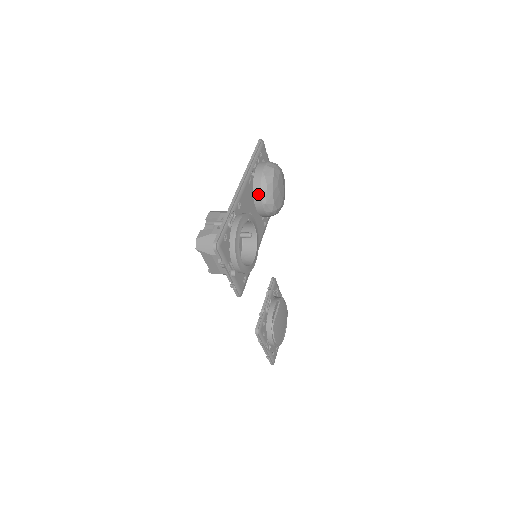
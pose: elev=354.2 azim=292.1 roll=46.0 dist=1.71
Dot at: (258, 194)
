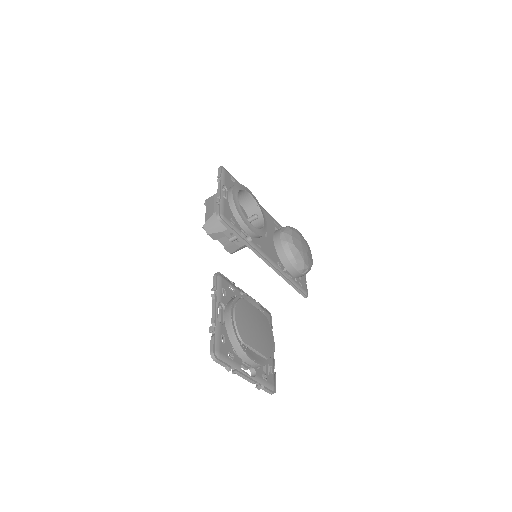
Dot at: (279, 229)
